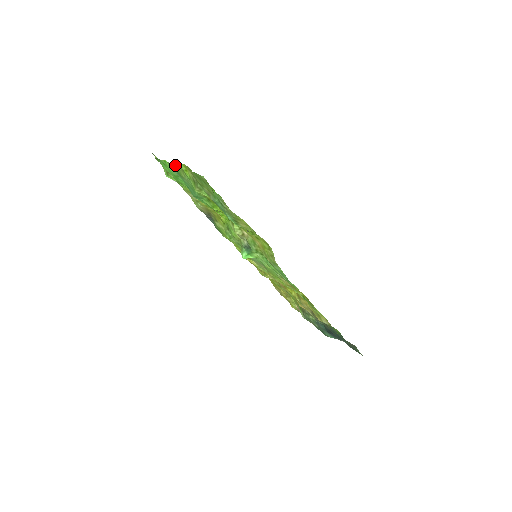
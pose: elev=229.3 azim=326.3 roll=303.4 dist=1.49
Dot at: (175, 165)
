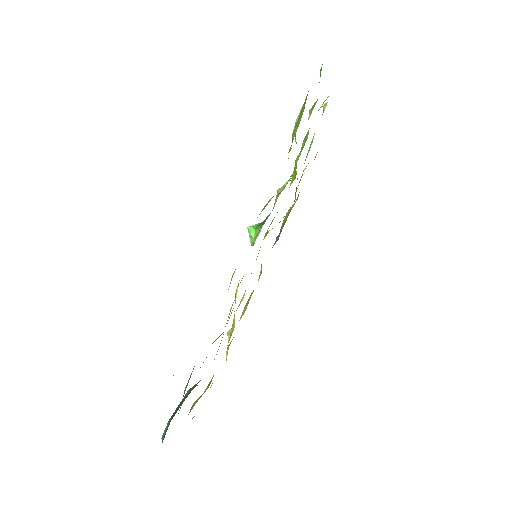
Dot at: (324, 107)
